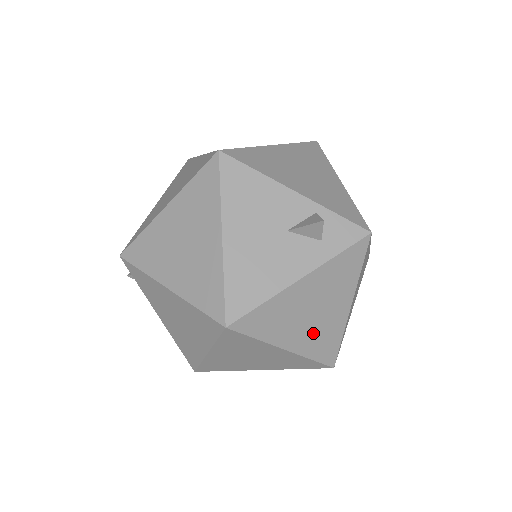
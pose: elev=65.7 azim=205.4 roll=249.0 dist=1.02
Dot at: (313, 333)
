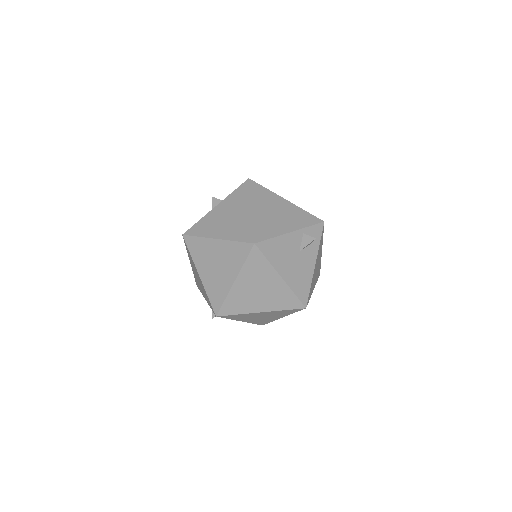
Dot at: (317, 274)
